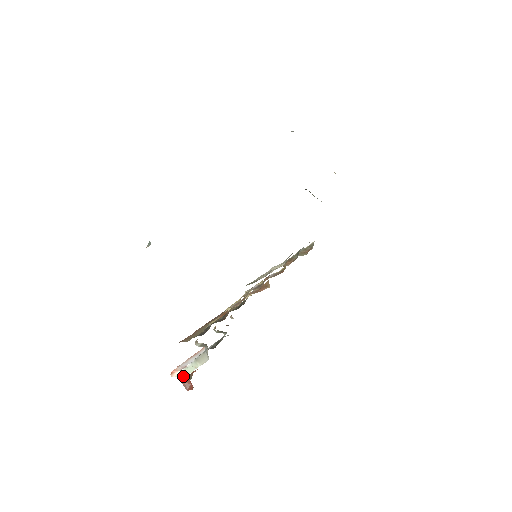
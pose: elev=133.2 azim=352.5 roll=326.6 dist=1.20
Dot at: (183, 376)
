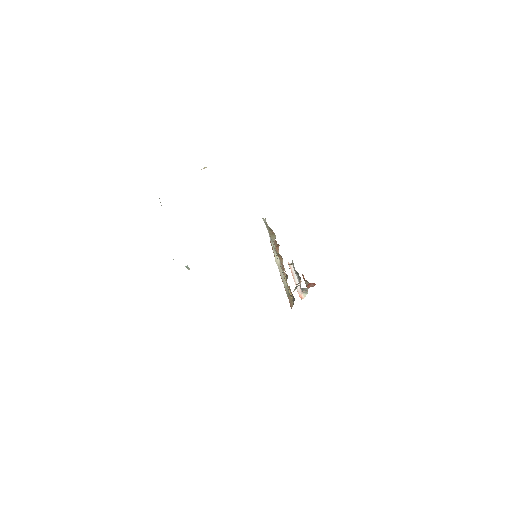
Dot at: occluded
